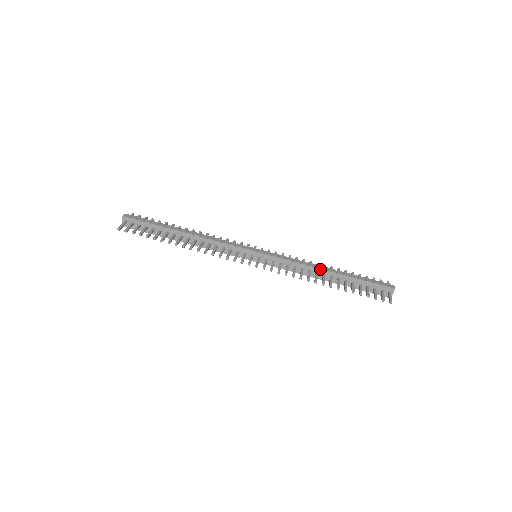
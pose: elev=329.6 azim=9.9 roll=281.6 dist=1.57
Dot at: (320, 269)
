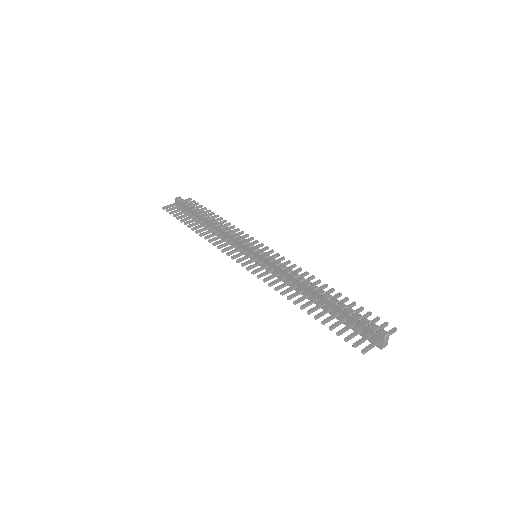
Dot at: (306, 285)
